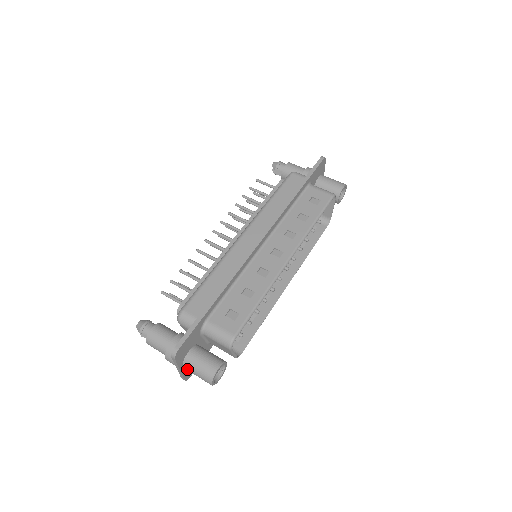
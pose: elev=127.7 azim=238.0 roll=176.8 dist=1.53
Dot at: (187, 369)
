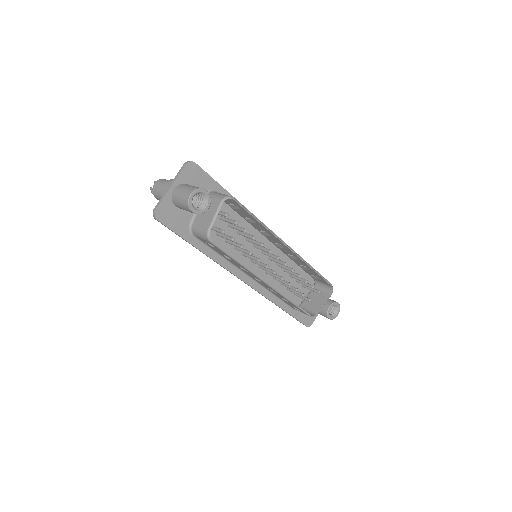
Dot at: (177, 189)
